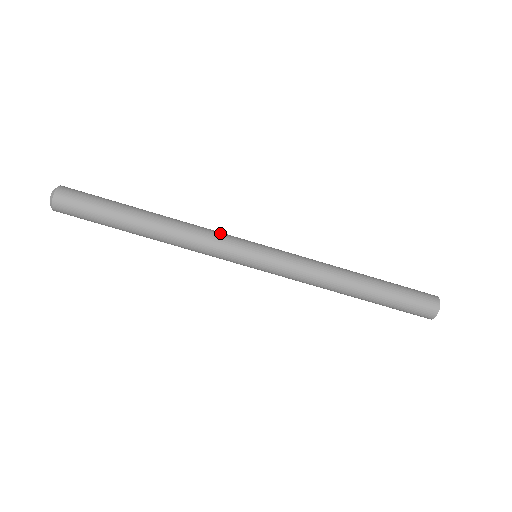
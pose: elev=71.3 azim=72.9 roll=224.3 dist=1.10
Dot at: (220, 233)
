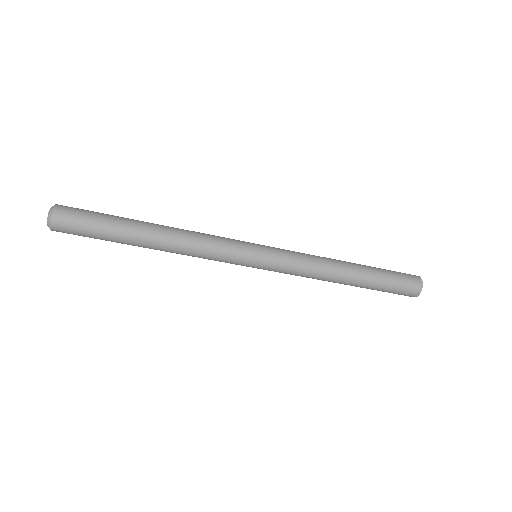
Dot at: (219, 252)
